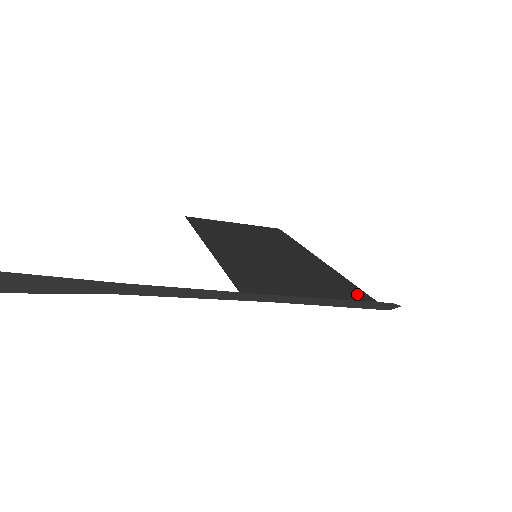
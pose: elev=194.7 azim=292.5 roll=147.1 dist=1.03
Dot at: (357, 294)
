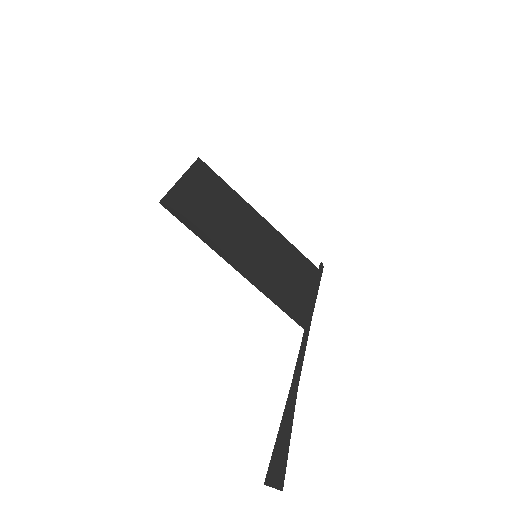
Dot at: (310, 267)
